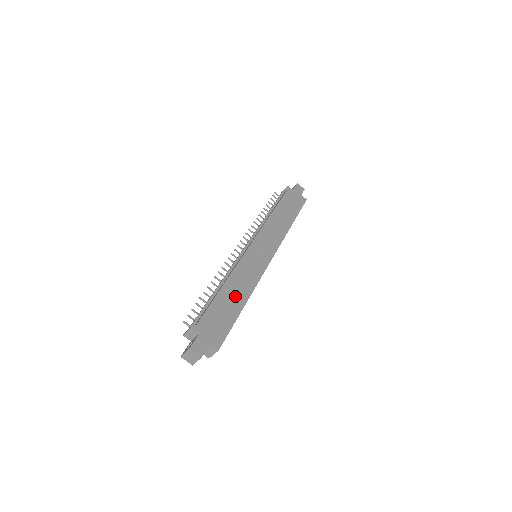
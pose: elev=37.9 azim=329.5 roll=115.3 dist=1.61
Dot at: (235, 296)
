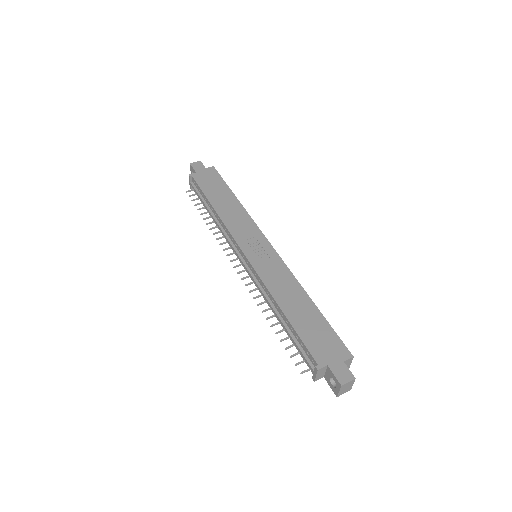
Dot at: (299, 305)
